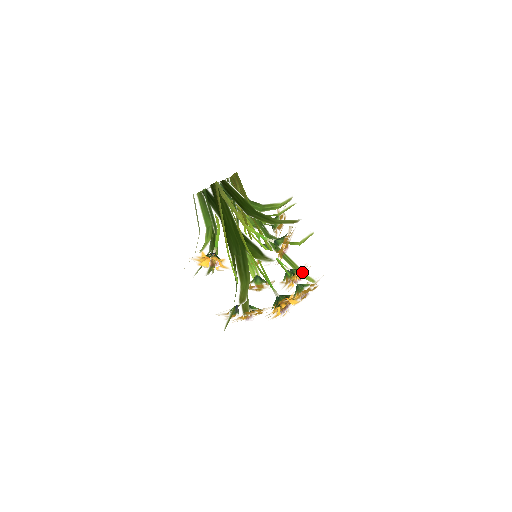
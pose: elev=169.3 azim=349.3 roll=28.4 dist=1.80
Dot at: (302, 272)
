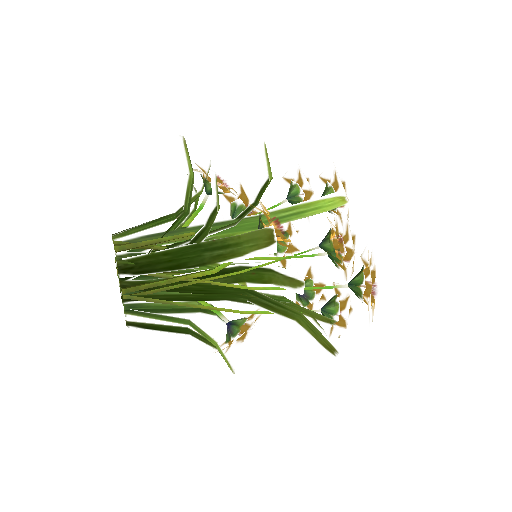
Dot at: (342, 247)
